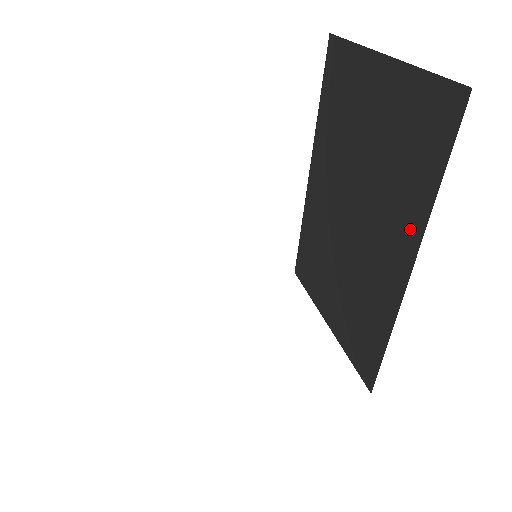
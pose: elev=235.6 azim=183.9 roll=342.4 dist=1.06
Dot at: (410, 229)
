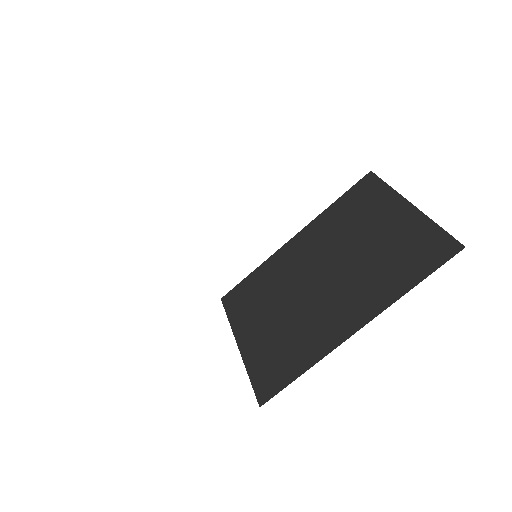
Dot at: (375, 303)
